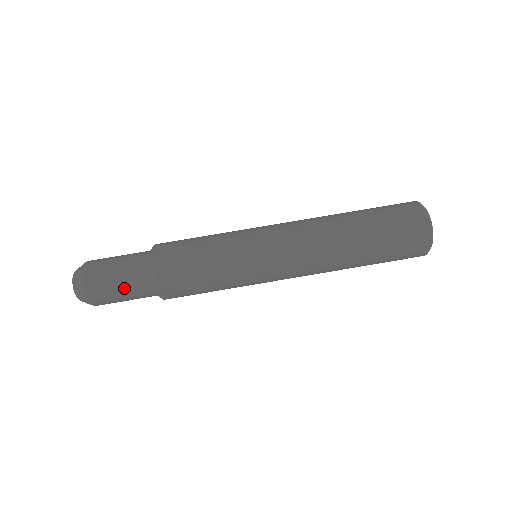
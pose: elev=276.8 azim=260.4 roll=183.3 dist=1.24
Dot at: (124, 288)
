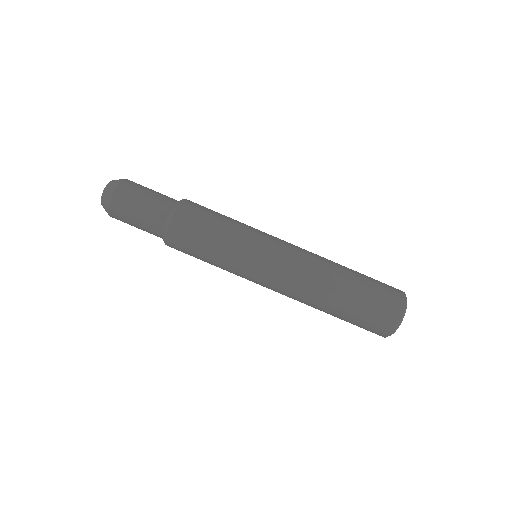
Dot at: (140, 223)
